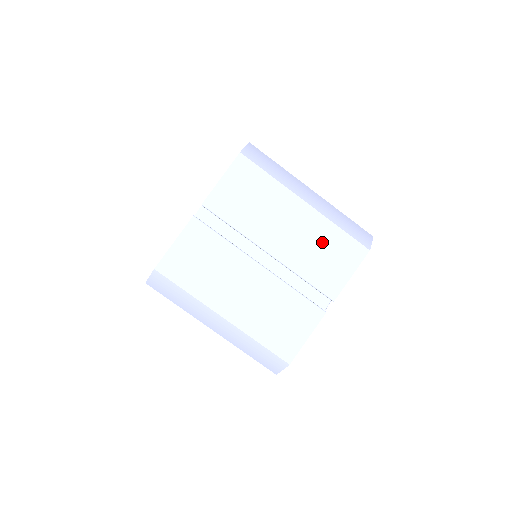
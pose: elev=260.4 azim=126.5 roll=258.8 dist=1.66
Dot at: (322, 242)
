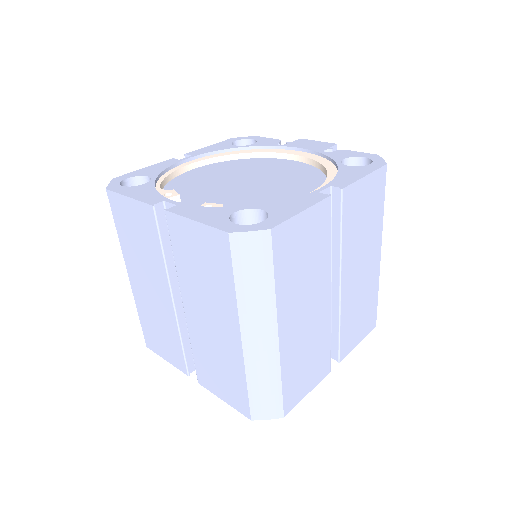
Dot at: (366, 299)
